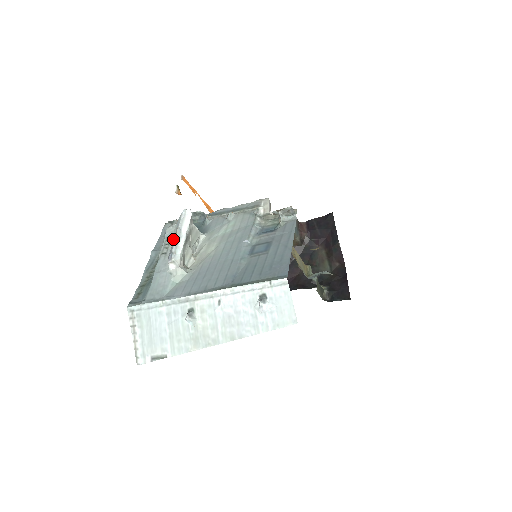
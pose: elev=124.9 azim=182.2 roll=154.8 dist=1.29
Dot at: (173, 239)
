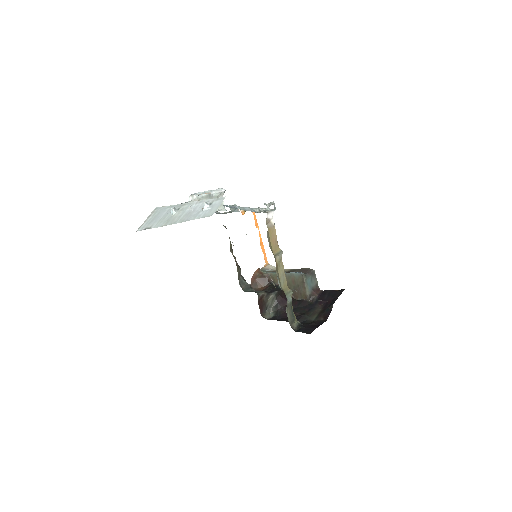
Dot at: occluded
